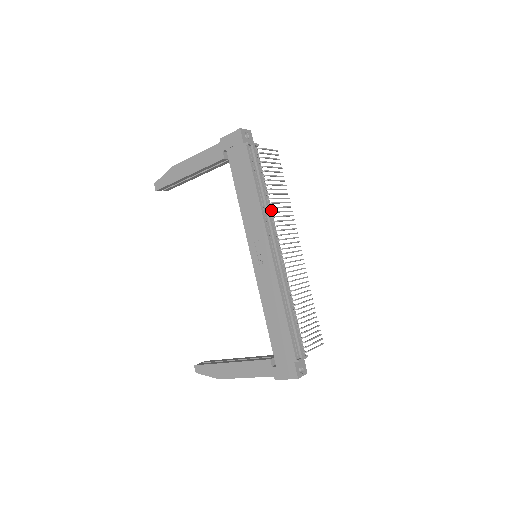
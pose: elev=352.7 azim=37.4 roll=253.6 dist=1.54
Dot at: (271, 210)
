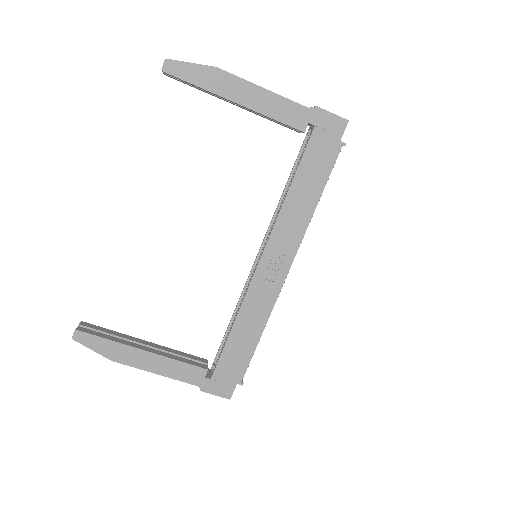
Dot at: occluded
